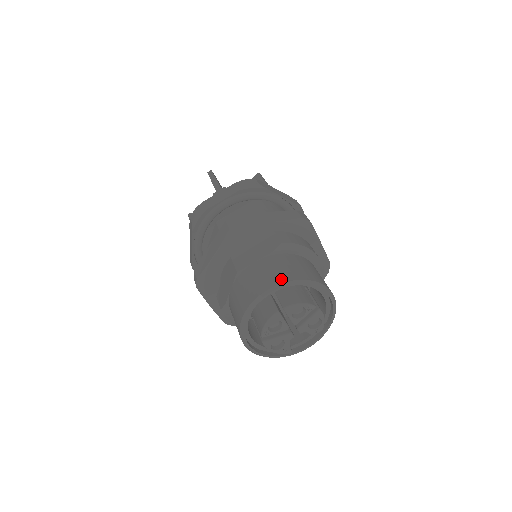
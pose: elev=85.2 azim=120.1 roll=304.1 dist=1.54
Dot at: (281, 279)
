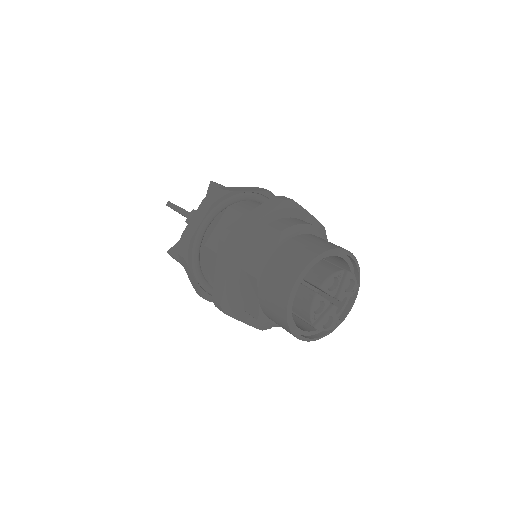
Dot at: (303, 263)
